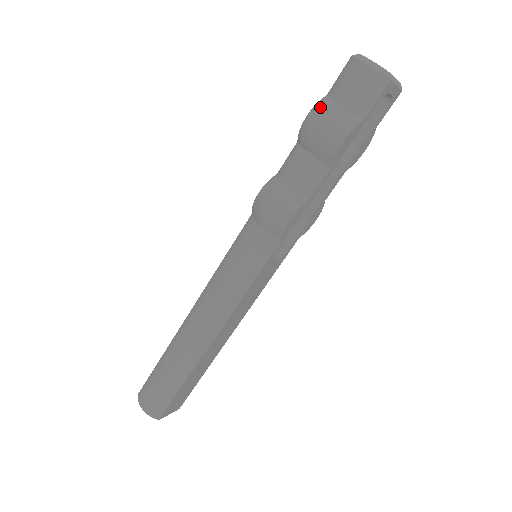
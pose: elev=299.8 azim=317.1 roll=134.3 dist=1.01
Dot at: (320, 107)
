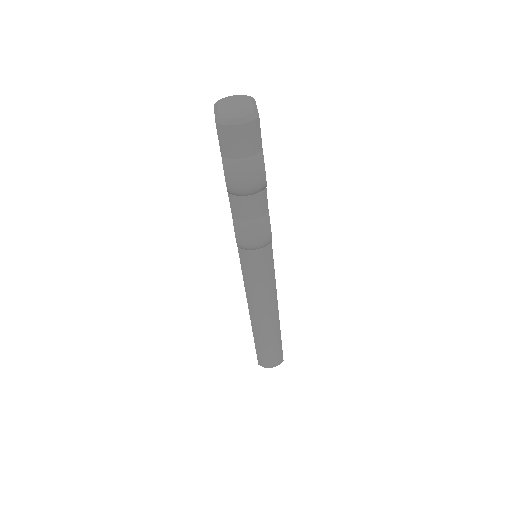
Dot at: (231, 171)
